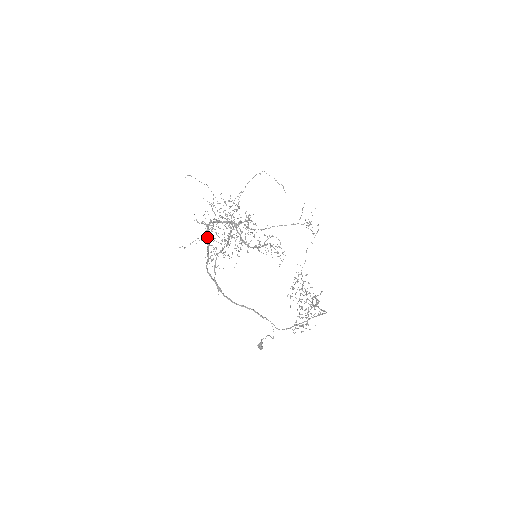
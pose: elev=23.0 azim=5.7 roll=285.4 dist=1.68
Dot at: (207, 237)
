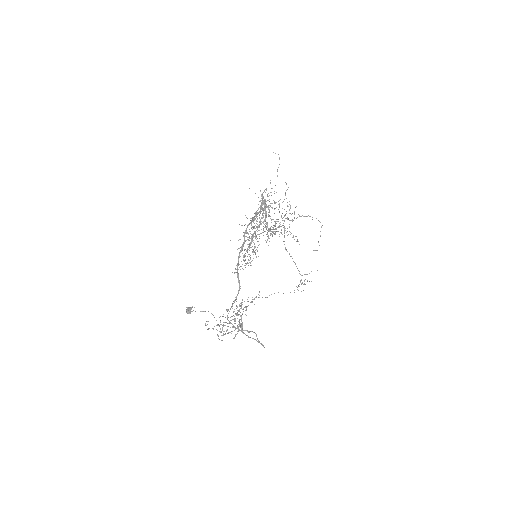
Dot at: occluded
